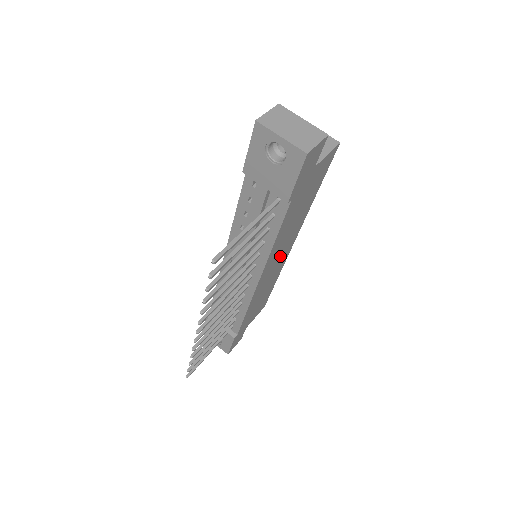
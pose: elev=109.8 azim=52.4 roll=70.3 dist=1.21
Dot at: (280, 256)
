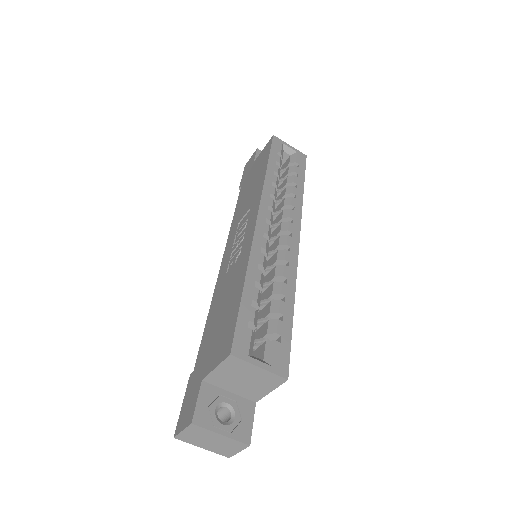
Dot at: occluded
